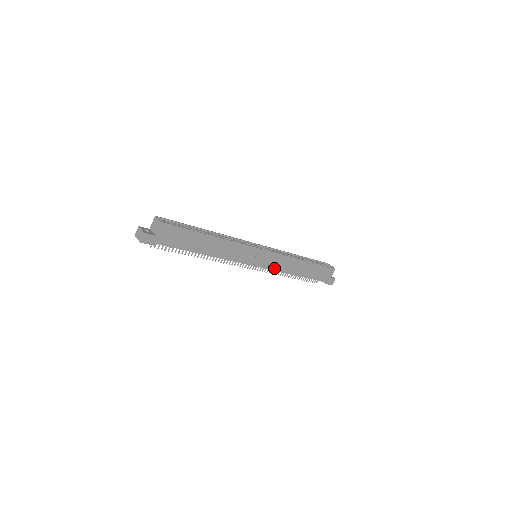
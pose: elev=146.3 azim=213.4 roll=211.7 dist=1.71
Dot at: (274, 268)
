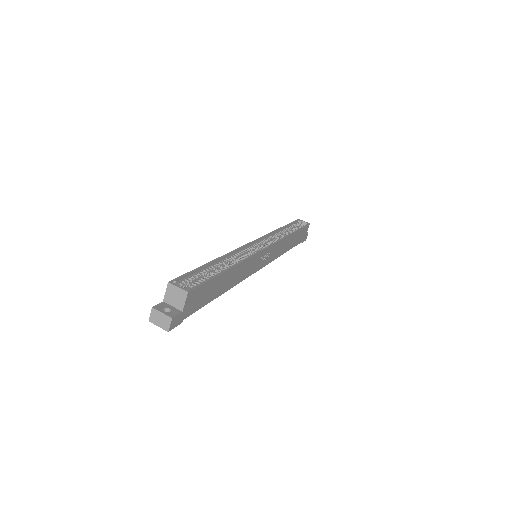
Dot at: (272, 259)
